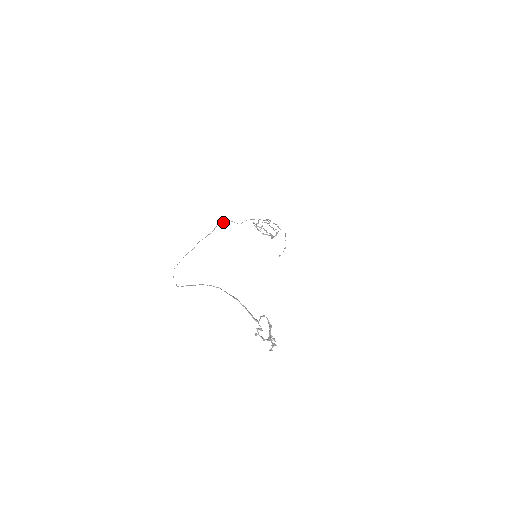
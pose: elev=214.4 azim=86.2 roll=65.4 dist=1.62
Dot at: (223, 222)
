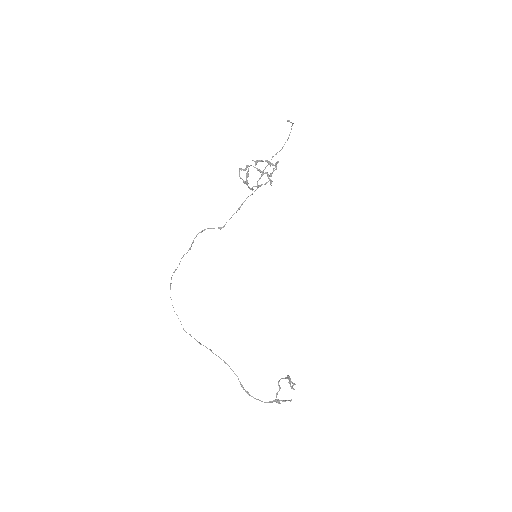
Dot at: (200, 232)
